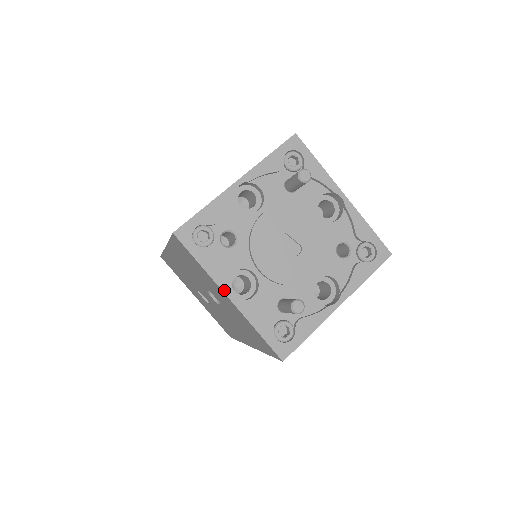
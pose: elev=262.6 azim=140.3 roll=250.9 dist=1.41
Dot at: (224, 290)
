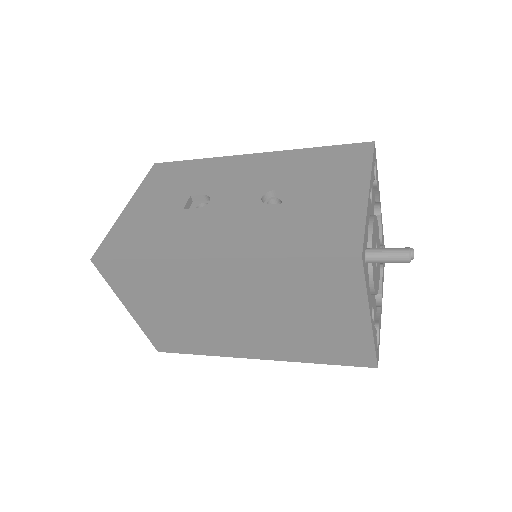
Dot at: (370, 186)
